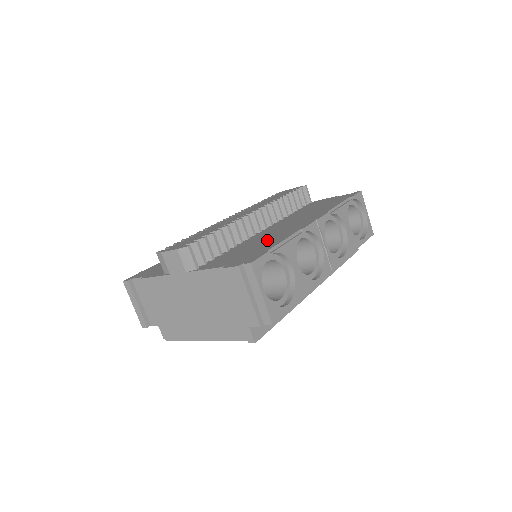
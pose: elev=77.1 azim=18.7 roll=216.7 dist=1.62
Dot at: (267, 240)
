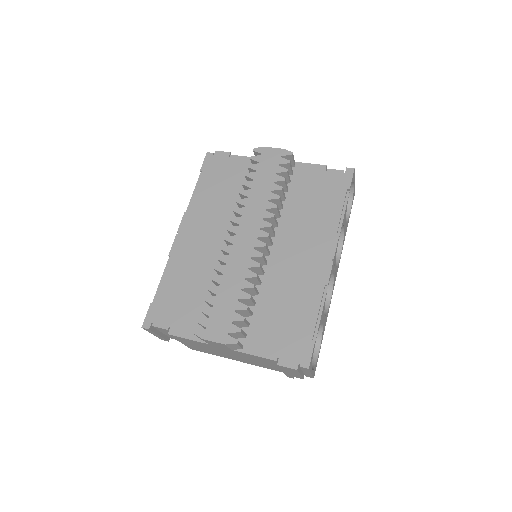
Dot at: (295, 299)
